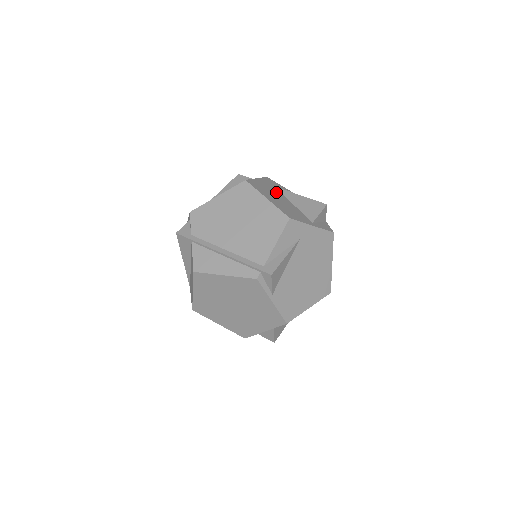
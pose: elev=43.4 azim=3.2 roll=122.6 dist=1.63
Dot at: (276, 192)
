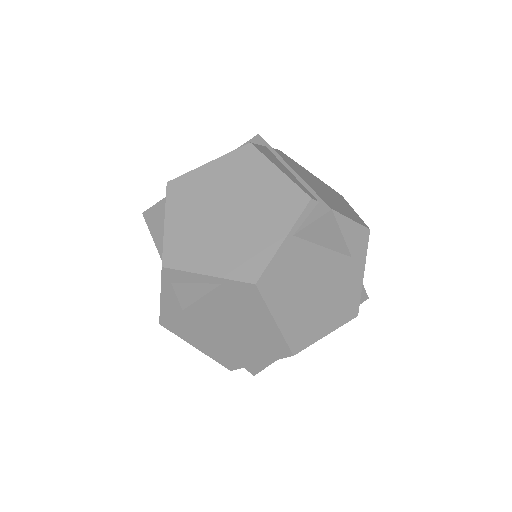
Dot at: occluded
